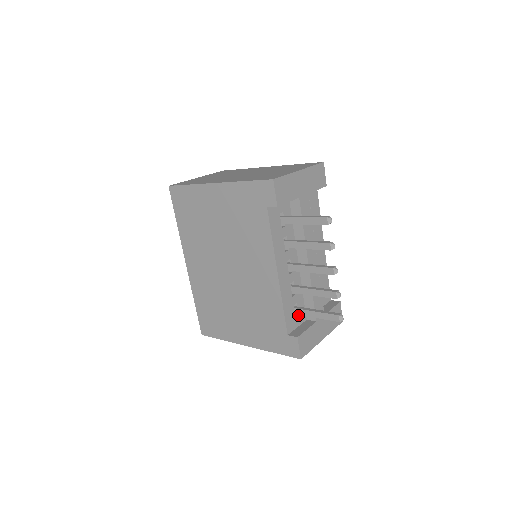
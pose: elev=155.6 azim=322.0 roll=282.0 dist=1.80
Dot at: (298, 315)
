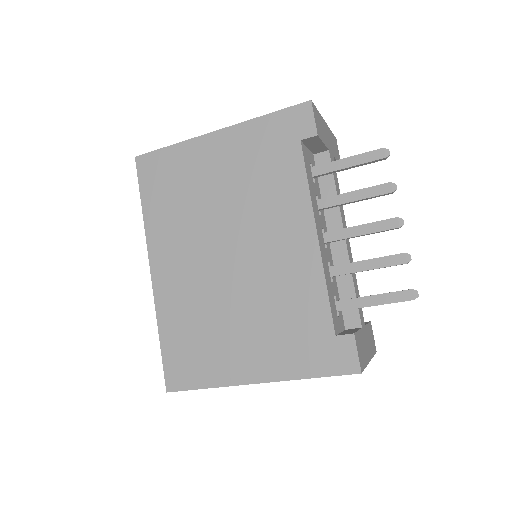
Dot at: (338, 316)
